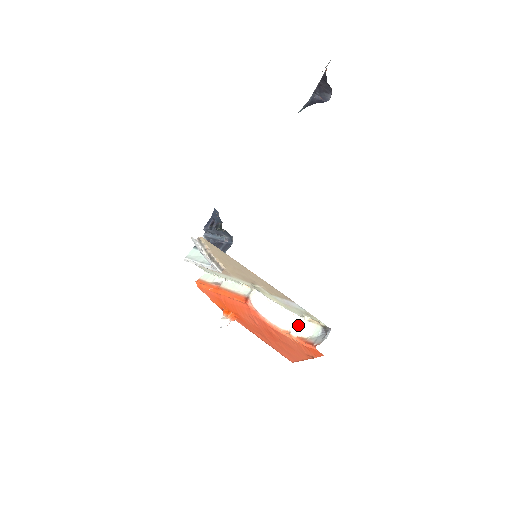
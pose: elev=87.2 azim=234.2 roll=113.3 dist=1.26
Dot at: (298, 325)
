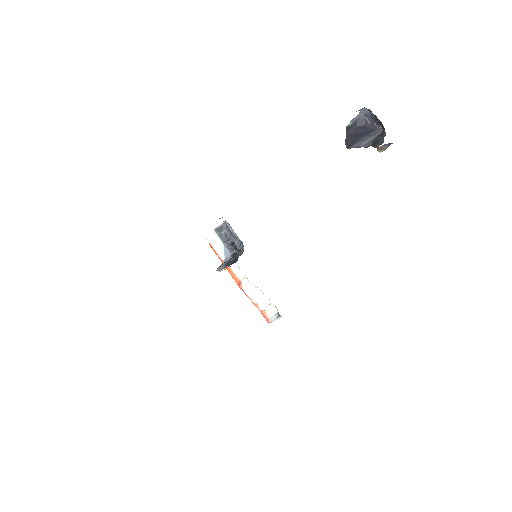
Dot at: (265, 304)
